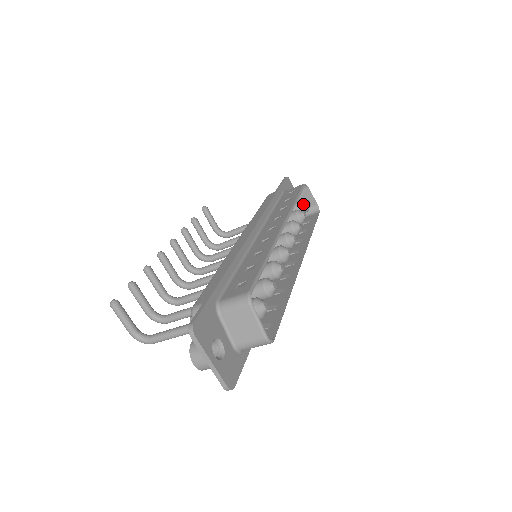
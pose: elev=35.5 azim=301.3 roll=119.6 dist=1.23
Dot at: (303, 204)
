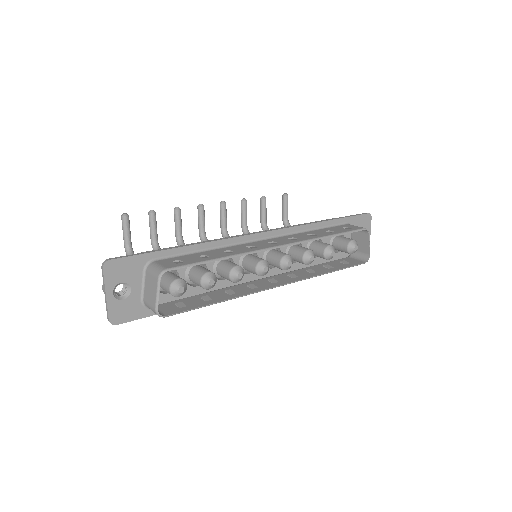
Dot at: (348, 245)
